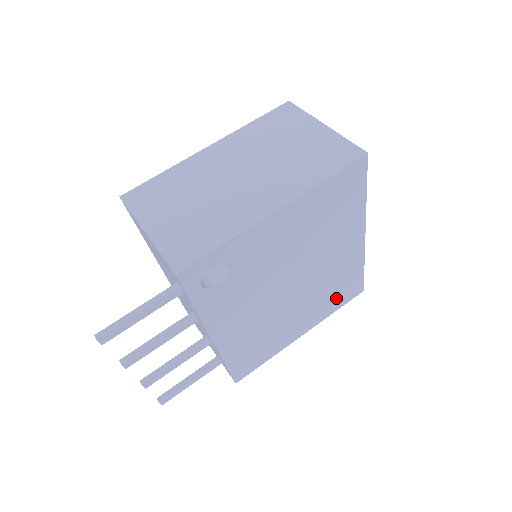
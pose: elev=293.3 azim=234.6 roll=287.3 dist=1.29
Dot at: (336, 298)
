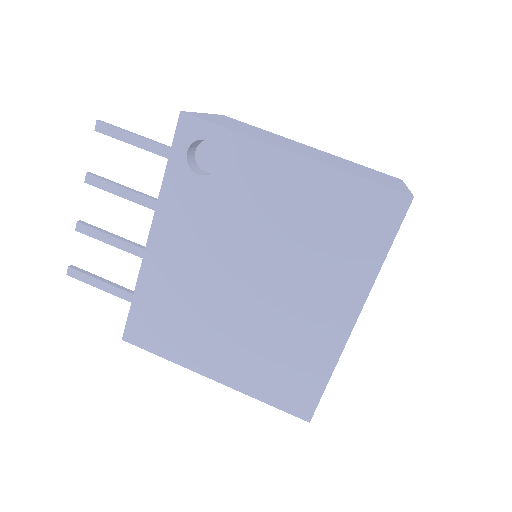
Dot at: (276, 379)
